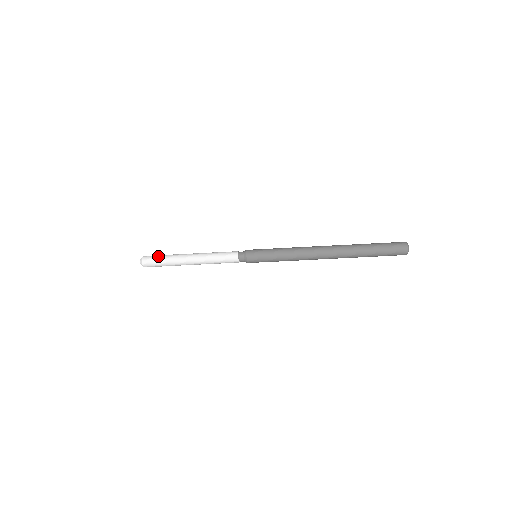
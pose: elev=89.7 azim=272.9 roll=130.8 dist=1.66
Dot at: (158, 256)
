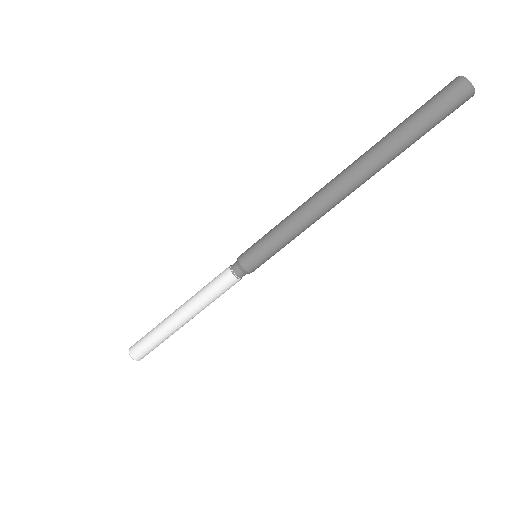
Dot at: (145, 342)
